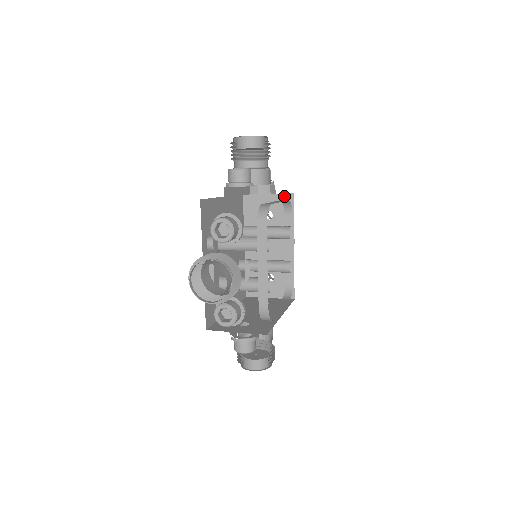
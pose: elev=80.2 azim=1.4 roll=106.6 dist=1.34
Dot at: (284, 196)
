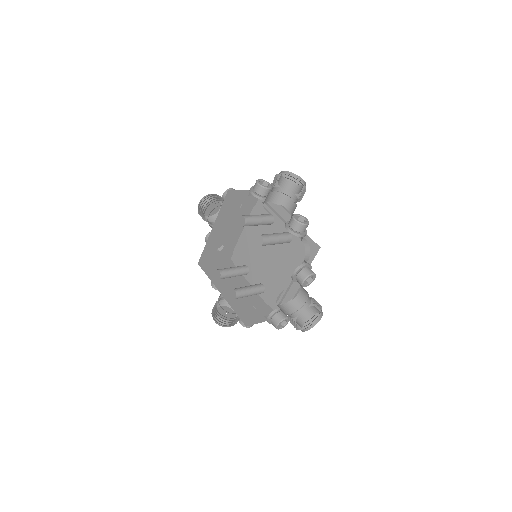
Dot at: (226, 261)
